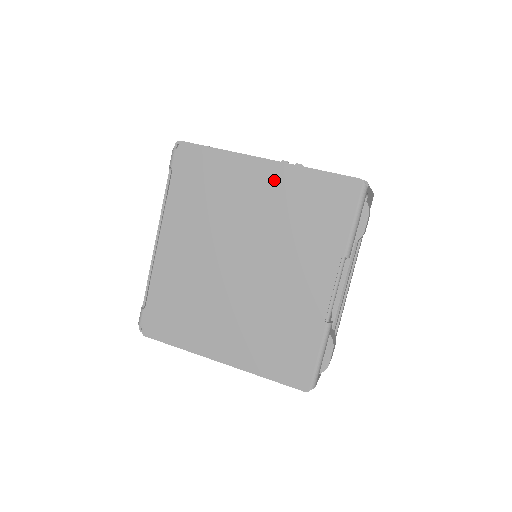
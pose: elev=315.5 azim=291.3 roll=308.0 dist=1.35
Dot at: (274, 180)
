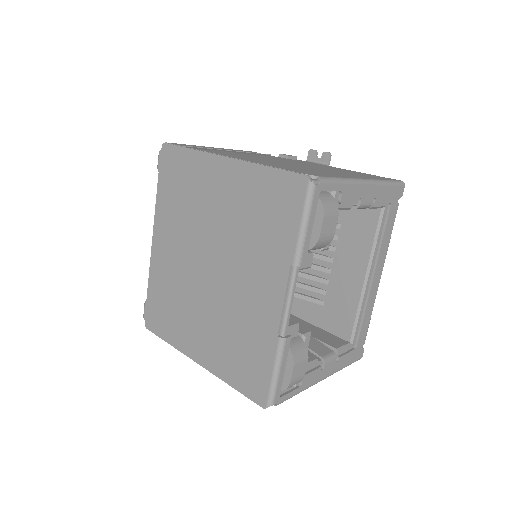
Dot at: (231, 179)
